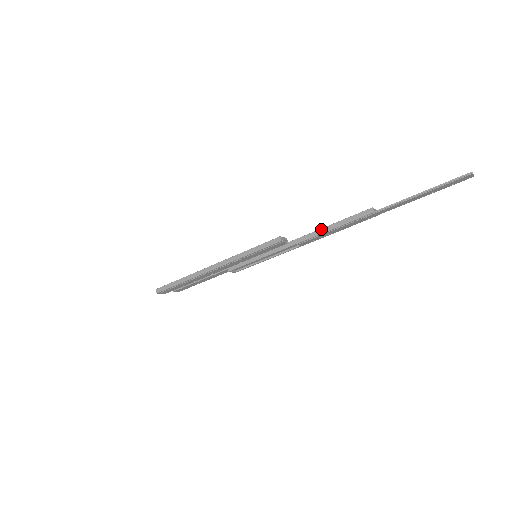
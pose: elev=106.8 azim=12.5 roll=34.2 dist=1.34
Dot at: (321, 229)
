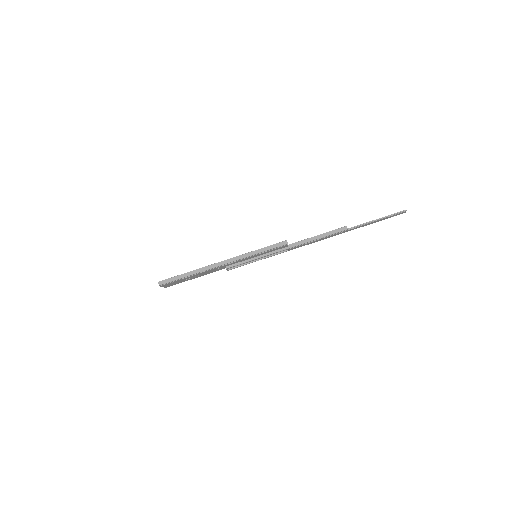
Dot at: (309, 238)
